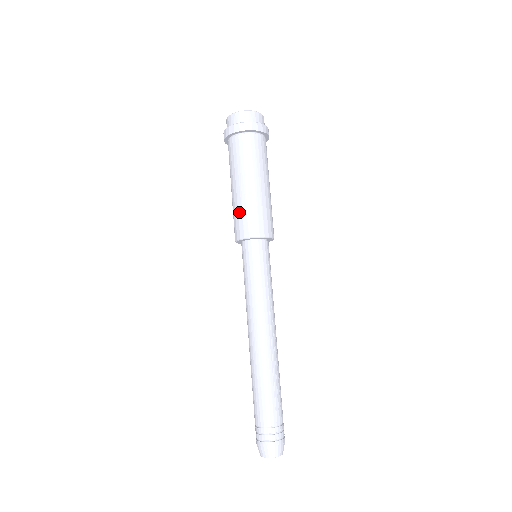
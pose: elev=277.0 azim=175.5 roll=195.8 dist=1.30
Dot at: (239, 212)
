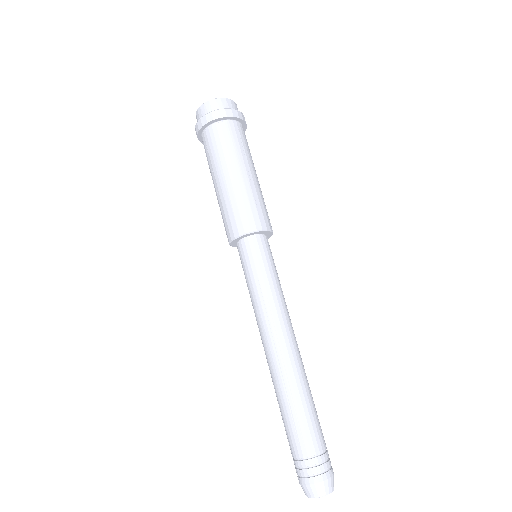
Dot at: occluded
